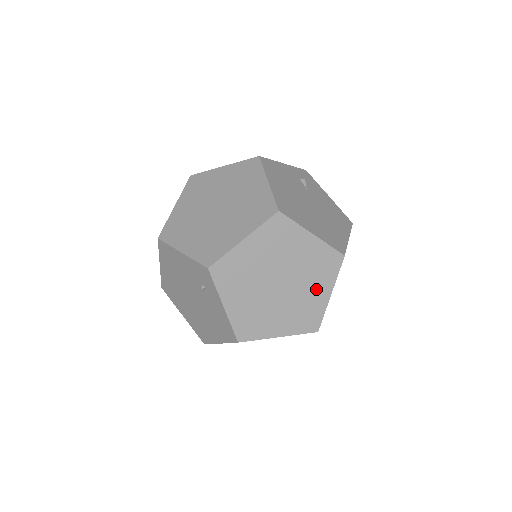
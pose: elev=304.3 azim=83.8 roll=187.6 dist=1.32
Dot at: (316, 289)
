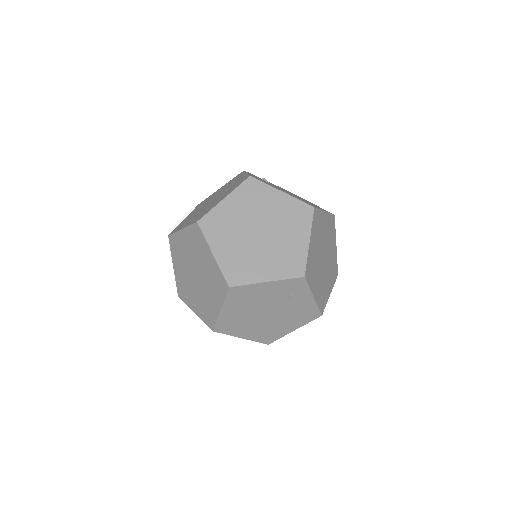
Dot at: (332, 247)
